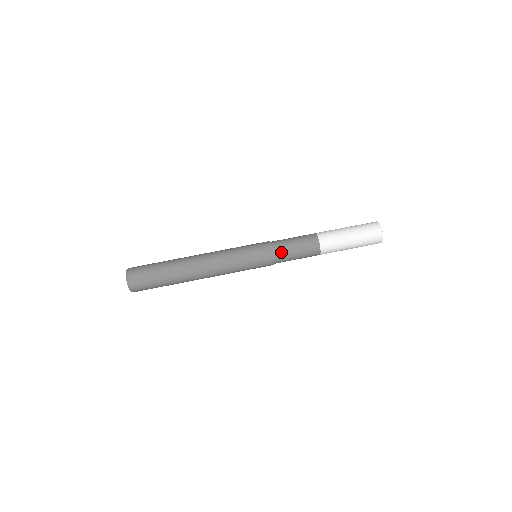
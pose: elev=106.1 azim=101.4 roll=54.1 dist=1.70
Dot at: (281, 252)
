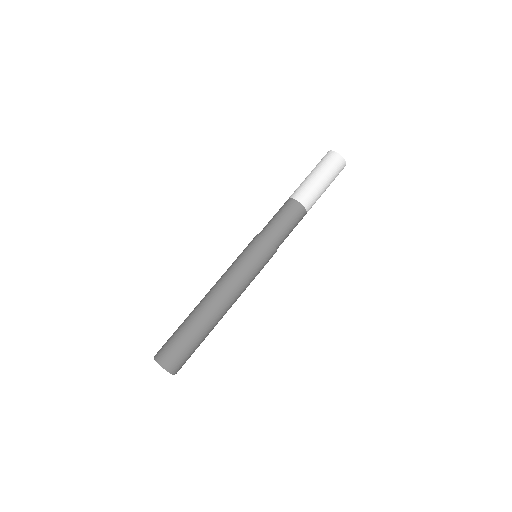
Dot at: (276, 236)
